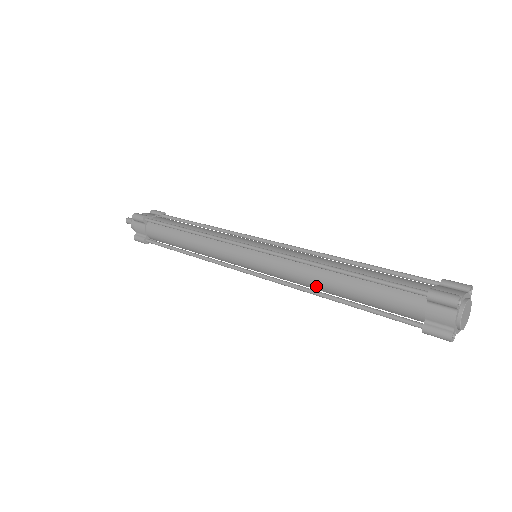
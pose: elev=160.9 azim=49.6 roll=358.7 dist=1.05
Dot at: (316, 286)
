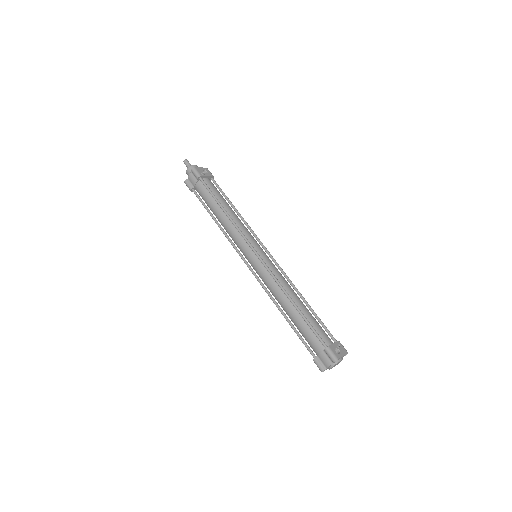
Dot at: occluded
